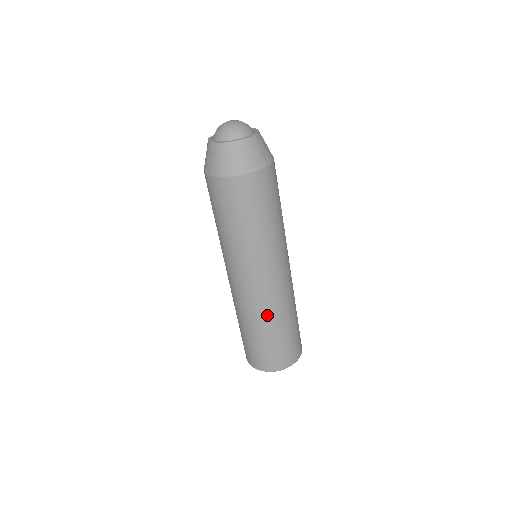
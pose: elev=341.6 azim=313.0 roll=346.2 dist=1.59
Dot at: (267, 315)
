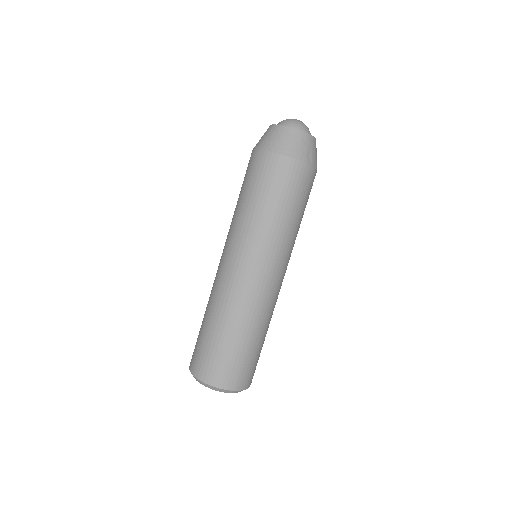
Dot at: (232, 310)
